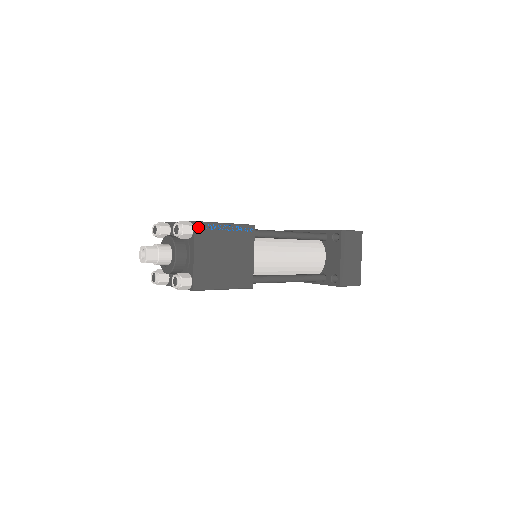
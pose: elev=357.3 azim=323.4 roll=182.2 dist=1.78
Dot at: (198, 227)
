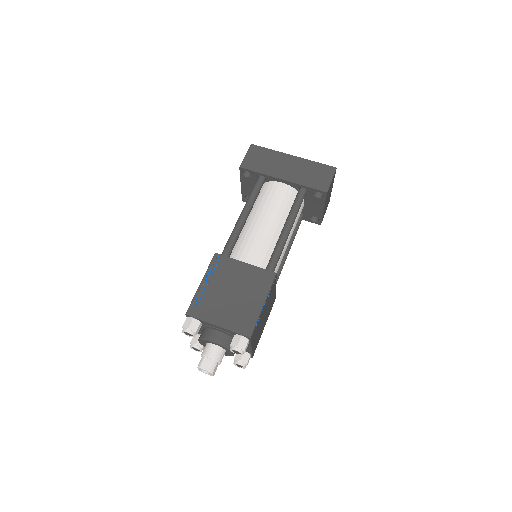
Dot at: (252, 336)
